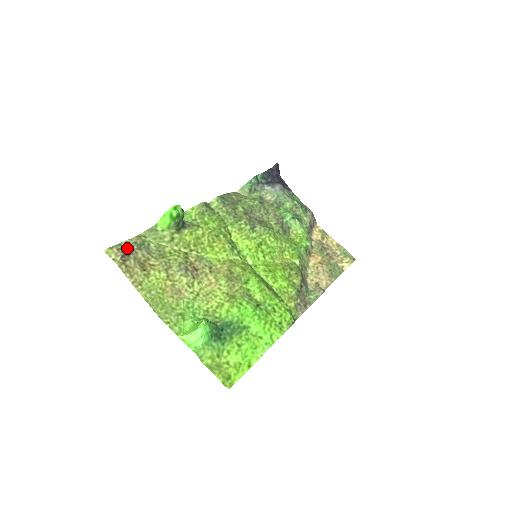
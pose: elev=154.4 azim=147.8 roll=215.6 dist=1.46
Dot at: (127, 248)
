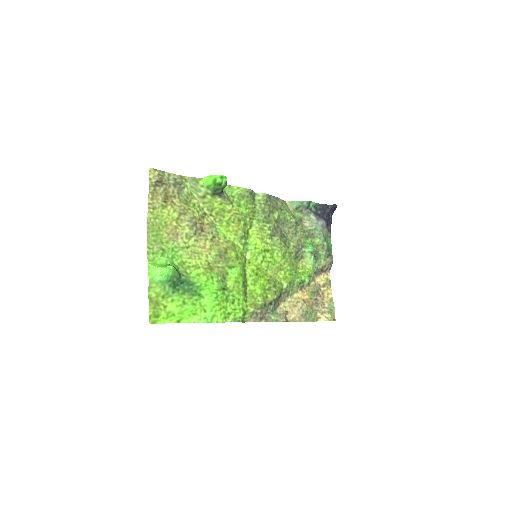
Dot at: (166, 178)
